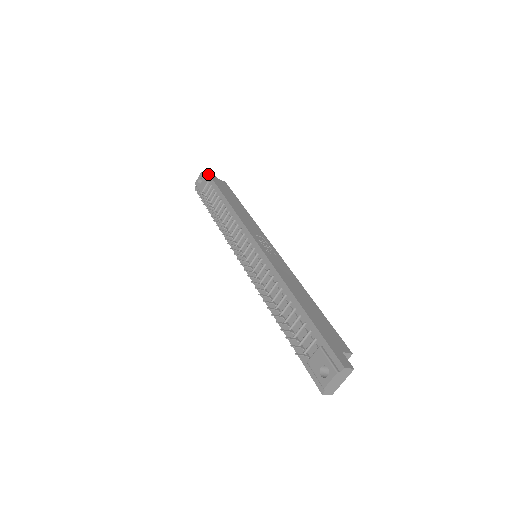
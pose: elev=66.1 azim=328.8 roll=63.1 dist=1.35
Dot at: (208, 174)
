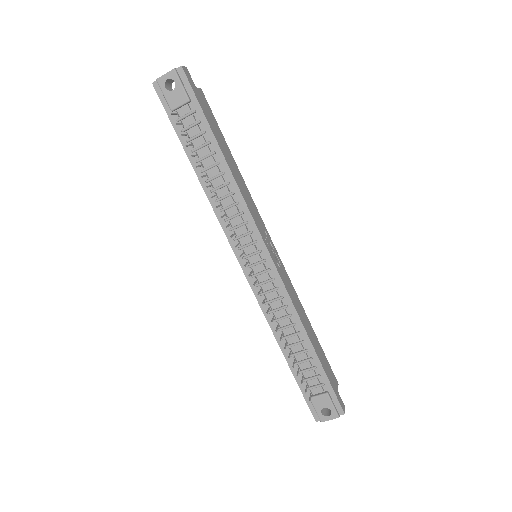
Dot at: (188, 82)
